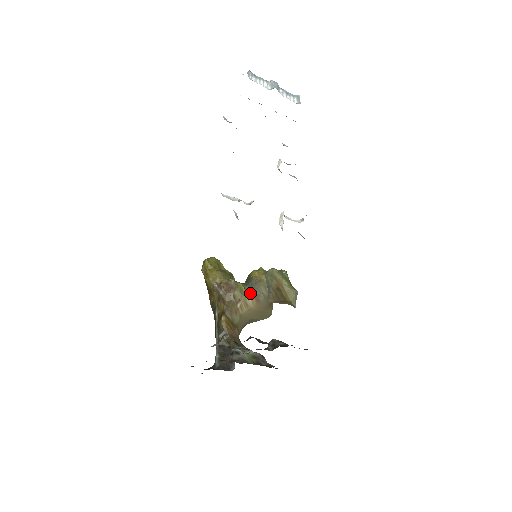
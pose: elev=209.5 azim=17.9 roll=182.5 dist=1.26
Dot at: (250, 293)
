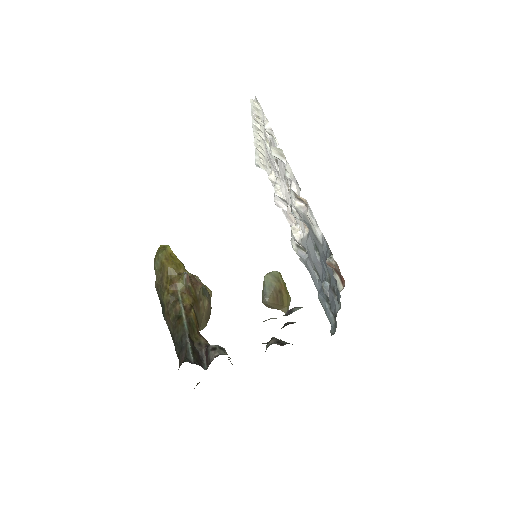
Dot at: (206, 296)
